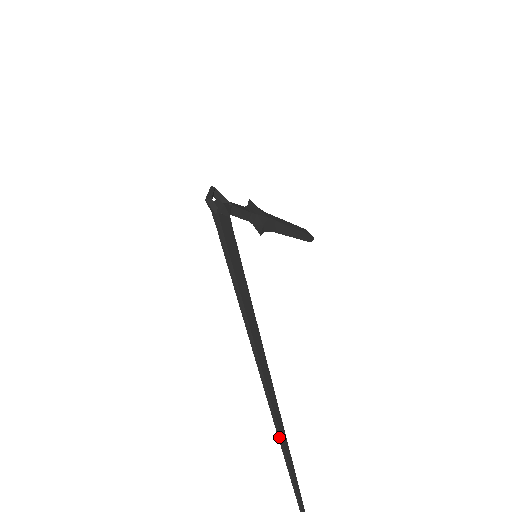
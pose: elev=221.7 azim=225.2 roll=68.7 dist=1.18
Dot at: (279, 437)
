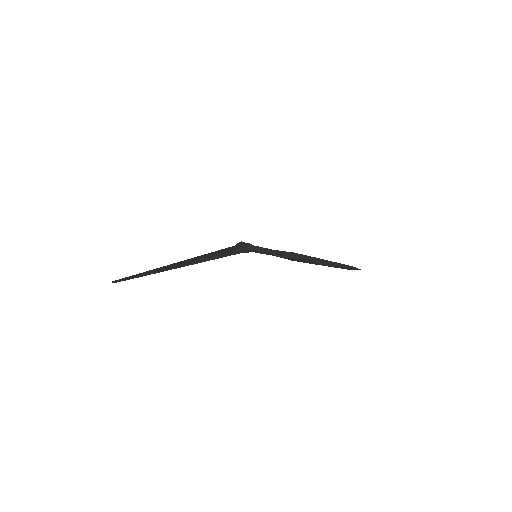
Dot at: (162, 268)
